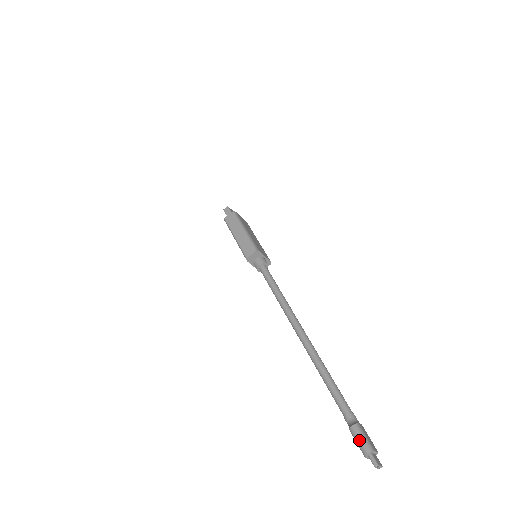
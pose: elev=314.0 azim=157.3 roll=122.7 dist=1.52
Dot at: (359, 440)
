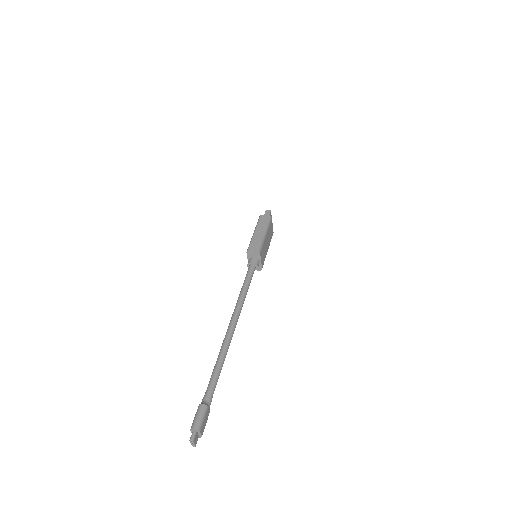
Dot at: (198, 416)
